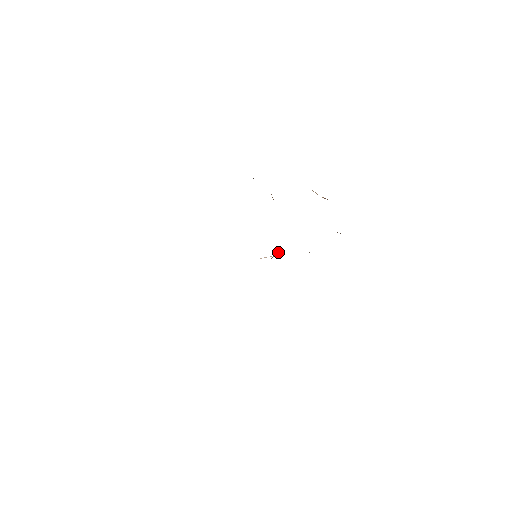
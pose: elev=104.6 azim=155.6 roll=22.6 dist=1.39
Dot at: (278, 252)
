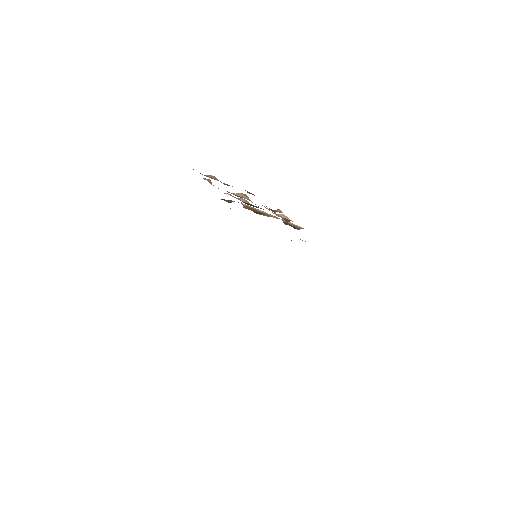
Dot at: occluded
